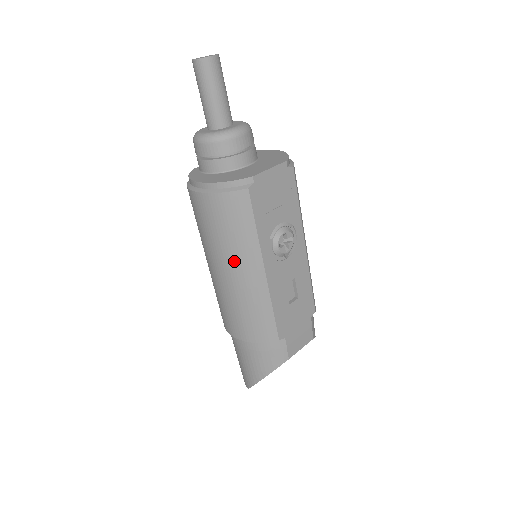
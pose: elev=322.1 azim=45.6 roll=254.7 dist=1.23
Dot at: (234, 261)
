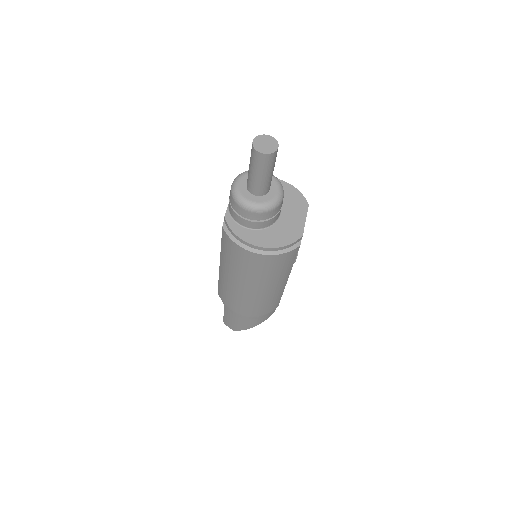
Dot at: (271, 283)
